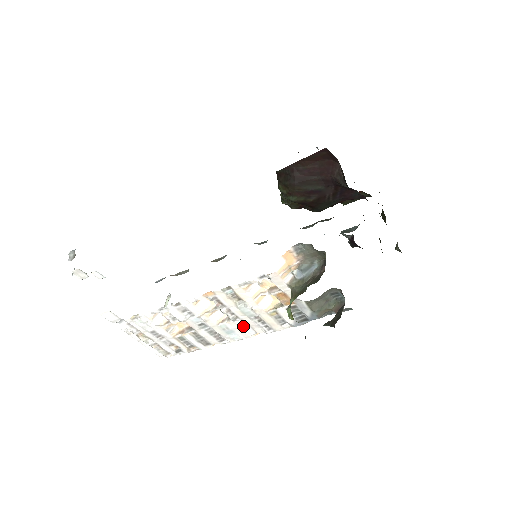
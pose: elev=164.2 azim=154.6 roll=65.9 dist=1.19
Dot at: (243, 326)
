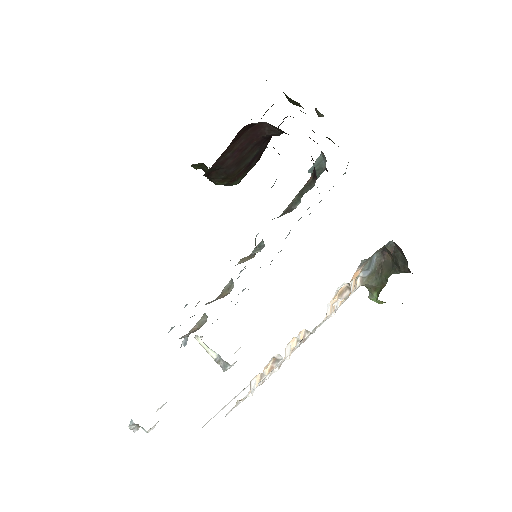
Dot at: occluded
